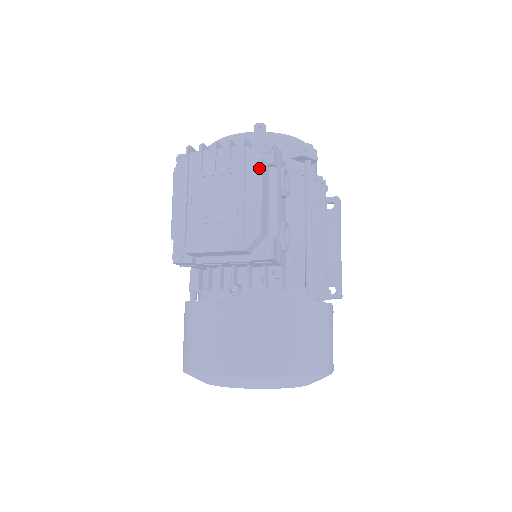
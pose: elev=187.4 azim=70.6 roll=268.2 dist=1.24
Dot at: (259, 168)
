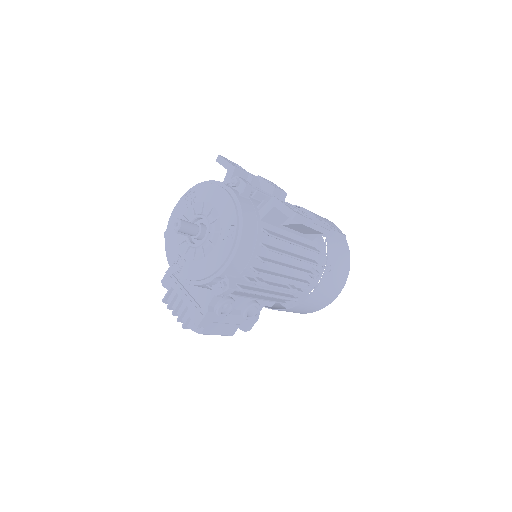
Dot at: (204, 334)
